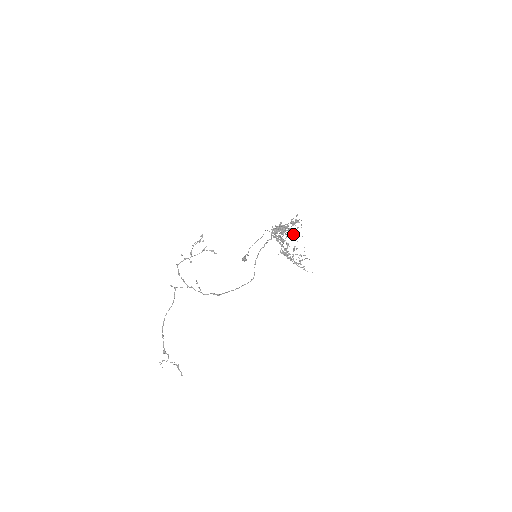
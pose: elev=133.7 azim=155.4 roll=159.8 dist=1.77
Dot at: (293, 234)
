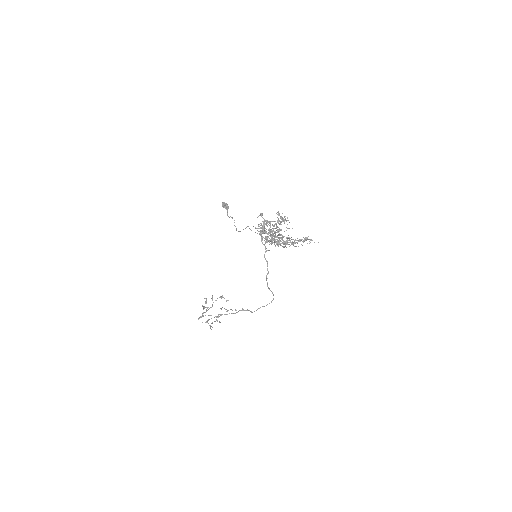
Dot at: occluded
